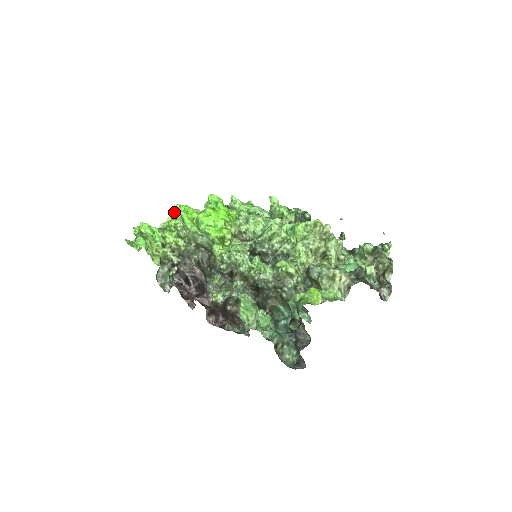
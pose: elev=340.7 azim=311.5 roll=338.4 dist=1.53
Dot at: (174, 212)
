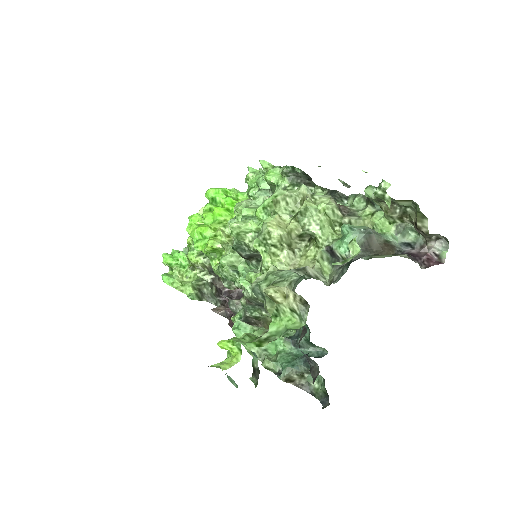
Dot at: occluded
